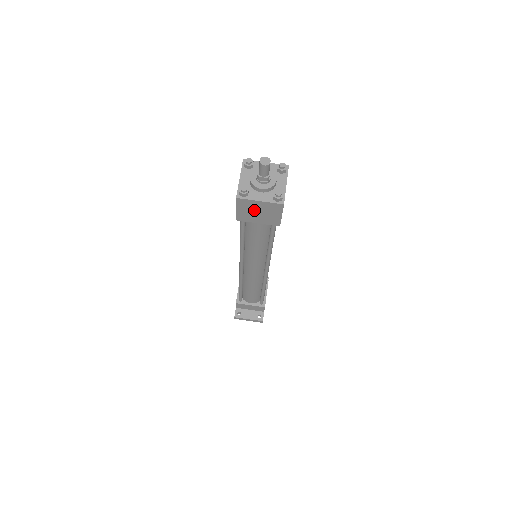
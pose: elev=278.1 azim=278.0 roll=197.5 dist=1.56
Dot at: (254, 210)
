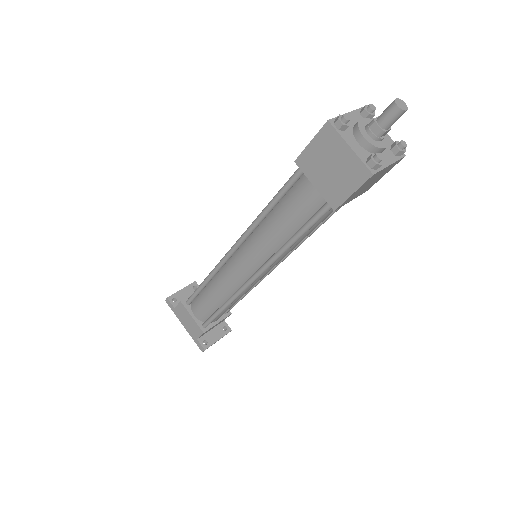
Dot at: (369, 183)
